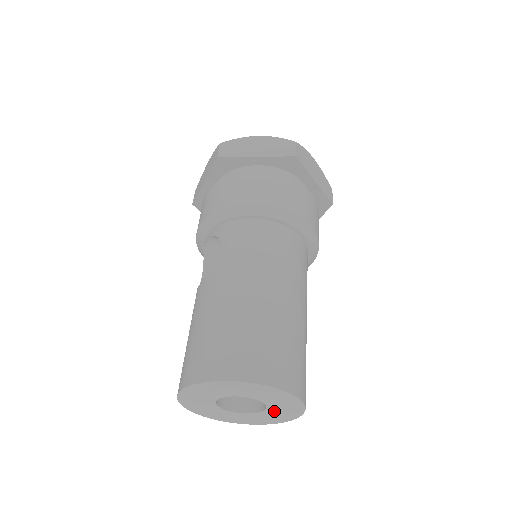
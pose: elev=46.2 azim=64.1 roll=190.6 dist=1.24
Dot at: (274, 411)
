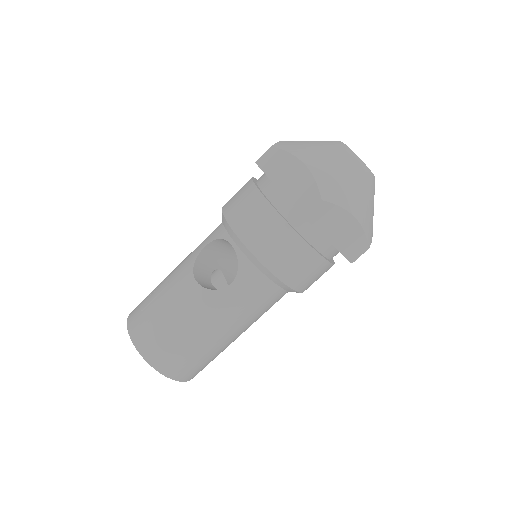
Dot at: occluded
